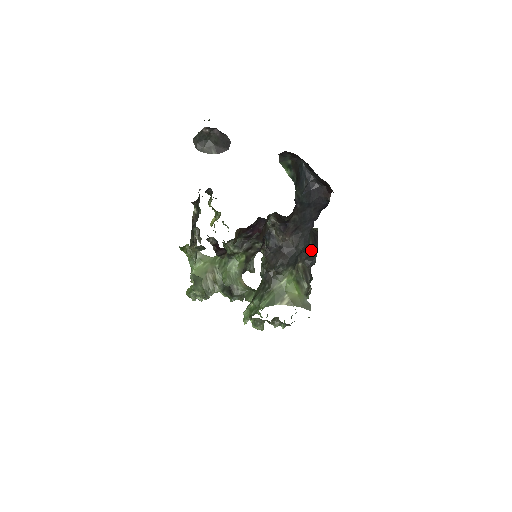
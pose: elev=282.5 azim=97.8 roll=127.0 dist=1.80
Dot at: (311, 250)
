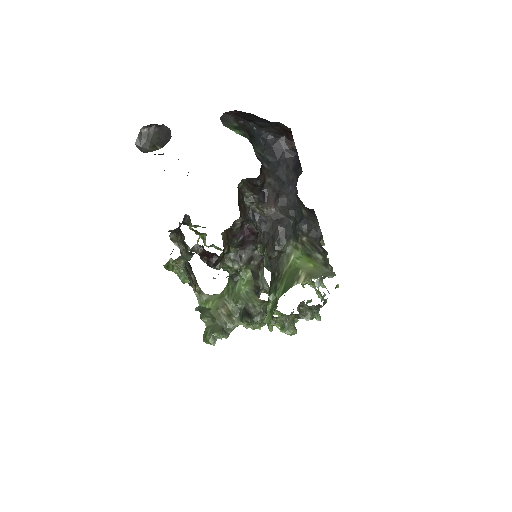
Dot at: (309, 219)
